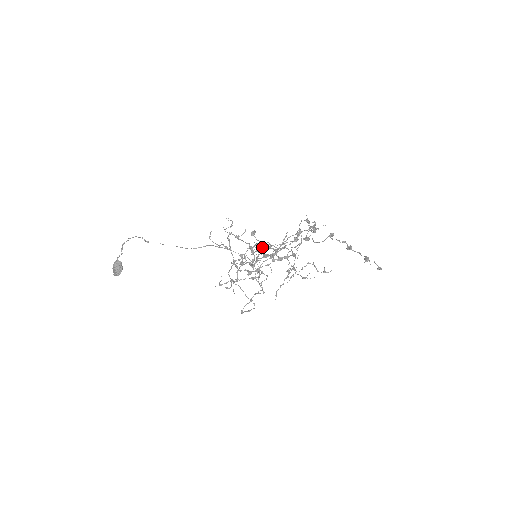
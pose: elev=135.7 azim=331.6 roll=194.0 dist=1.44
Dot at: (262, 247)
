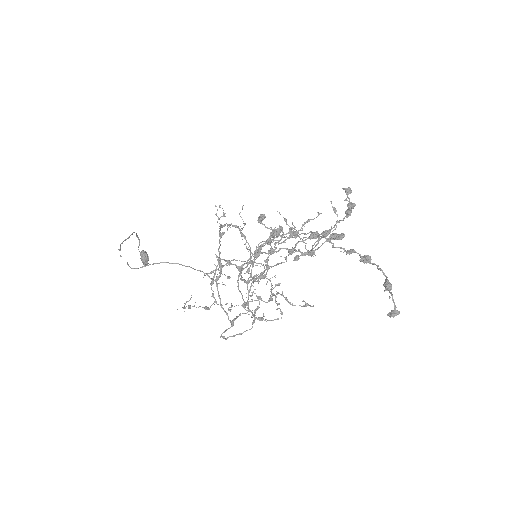
Dot at: occluded
